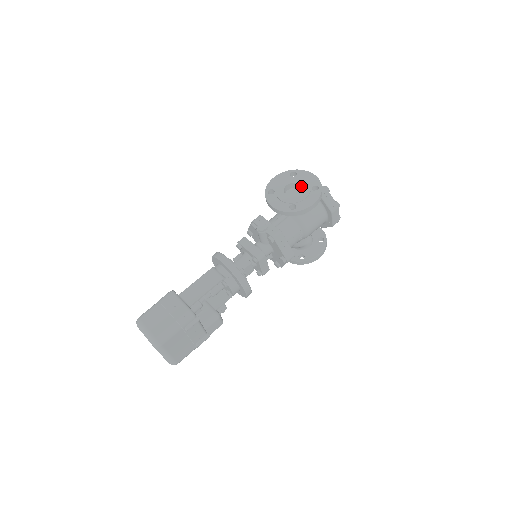
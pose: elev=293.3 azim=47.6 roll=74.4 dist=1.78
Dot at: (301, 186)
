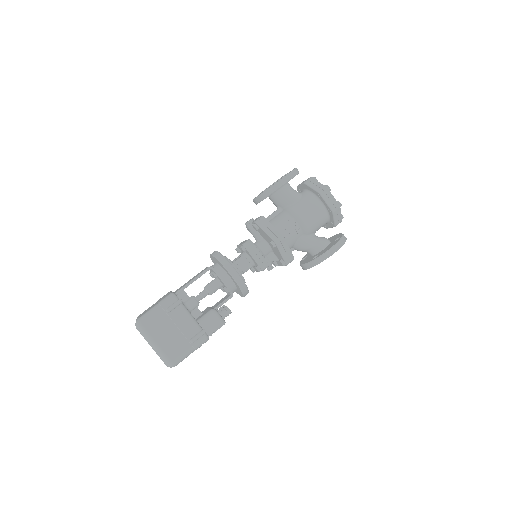
Dot at: occluded
